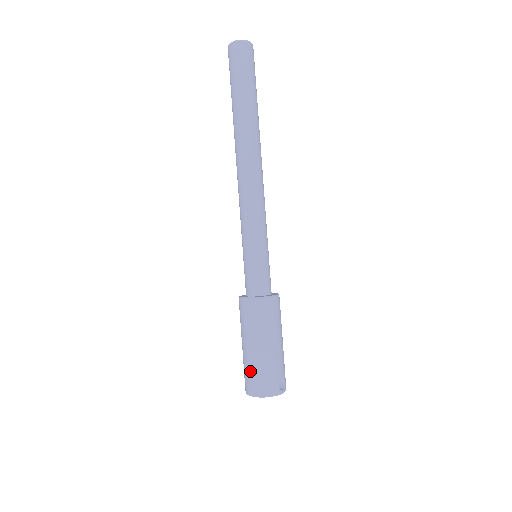
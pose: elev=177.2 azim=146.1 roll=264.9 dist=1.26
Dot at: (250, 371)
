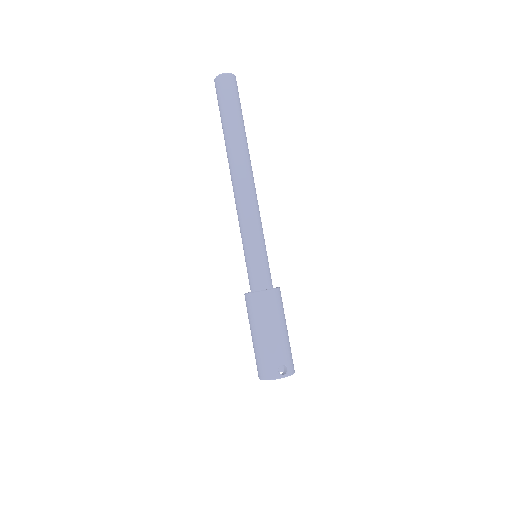
Dot at: (255, 357)
